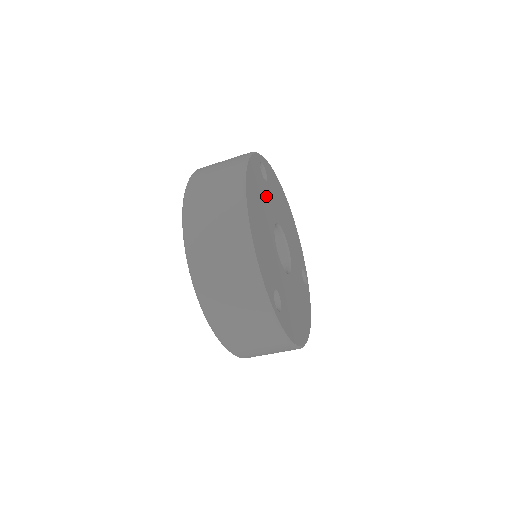
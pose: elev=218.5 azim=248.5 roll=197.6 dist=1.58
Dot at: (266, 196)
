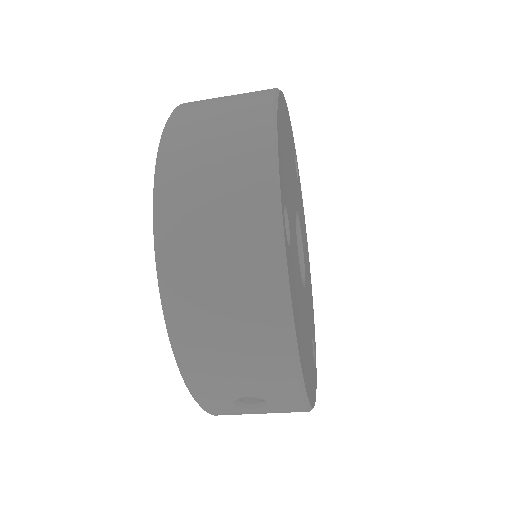
Dot at: (295, 176)
